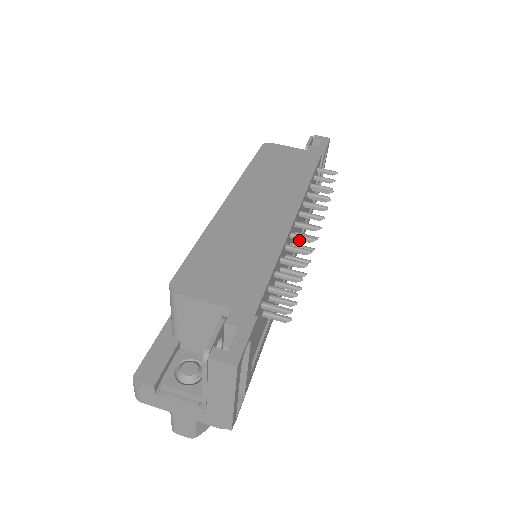
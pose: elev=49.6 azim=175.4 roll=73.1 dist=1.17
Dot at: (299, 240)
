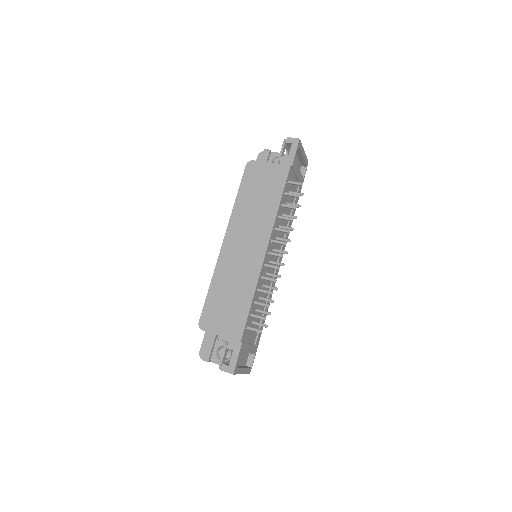
Dot at: occluded
